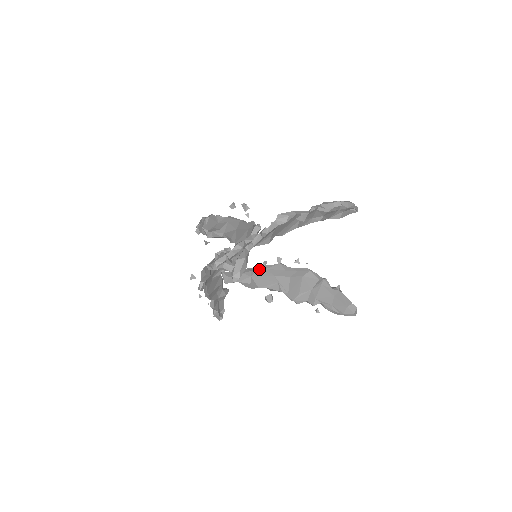
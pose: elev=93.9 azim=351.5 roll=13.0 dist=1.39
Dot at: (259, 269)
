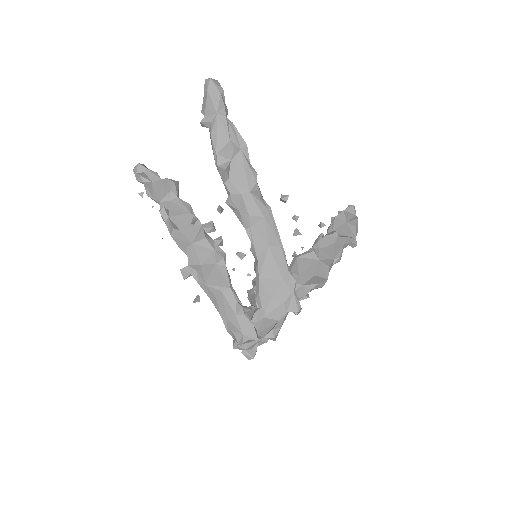
Dot at: occluded
